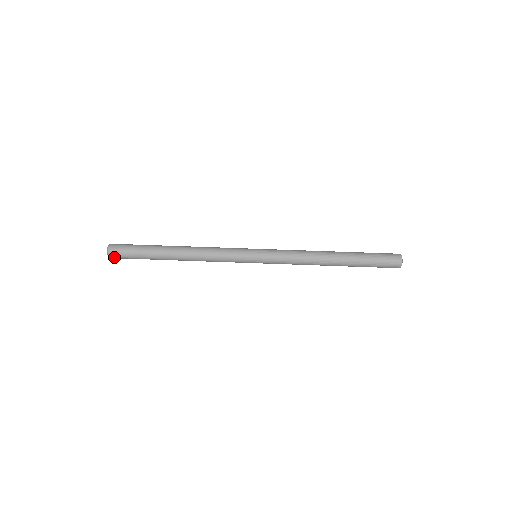
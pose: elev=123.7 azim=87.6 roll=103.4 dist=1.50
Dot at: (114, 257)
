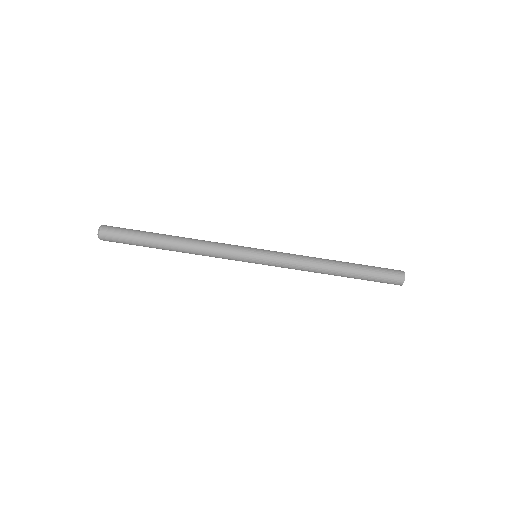
Dot at: (106, 240)
